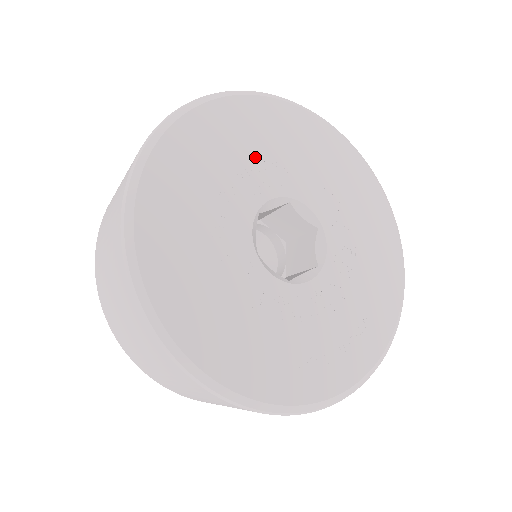
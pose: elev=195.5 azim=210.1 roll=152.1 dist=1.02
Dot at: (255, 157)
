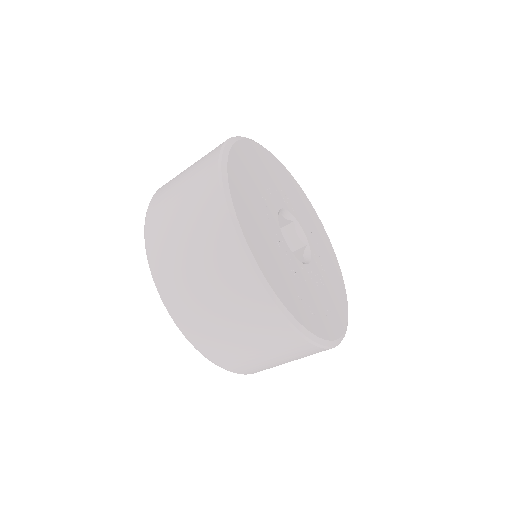
Dot at: (281, 186)
